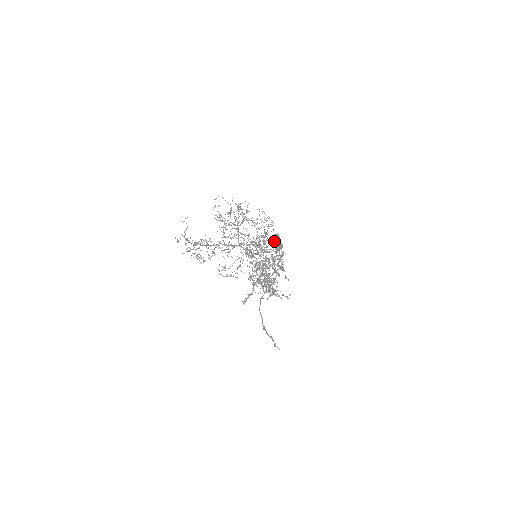
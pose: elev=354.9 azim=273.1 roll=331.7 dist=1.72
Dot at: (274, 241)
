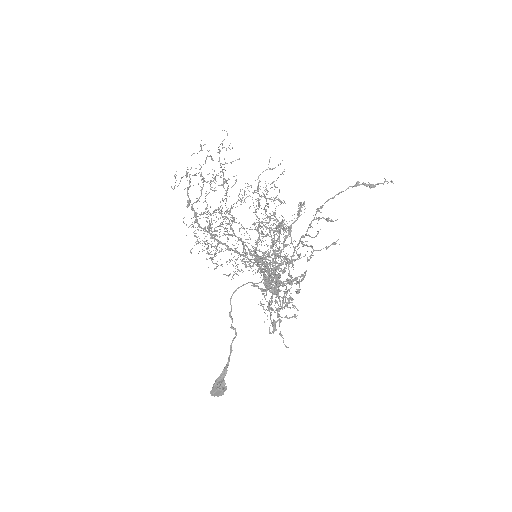
Dot at: occluded
